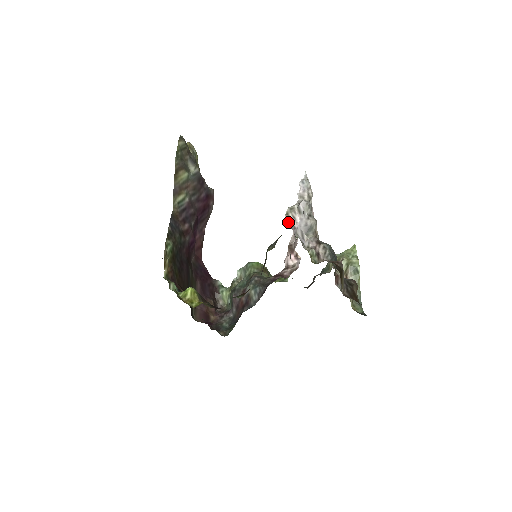
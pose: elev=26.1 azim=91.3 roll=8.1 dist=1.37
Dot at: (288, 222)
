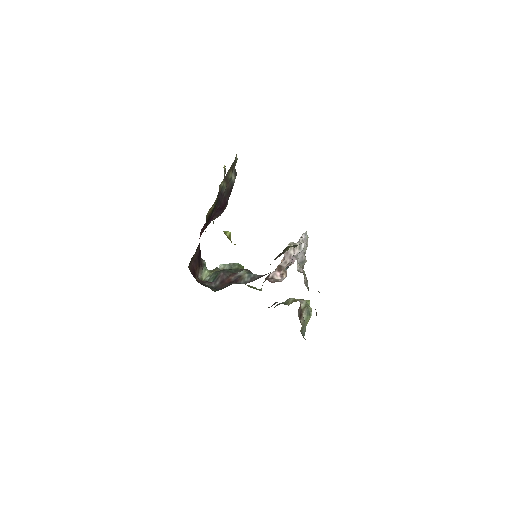
Dot at: occluded
